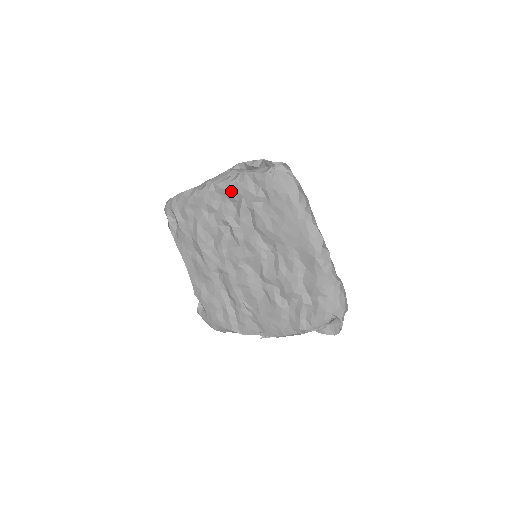
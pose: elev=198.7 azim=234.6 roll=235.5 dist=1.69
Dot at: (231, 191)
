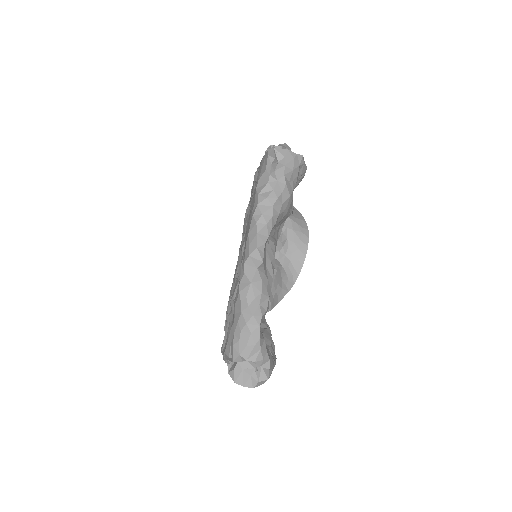
Dot at: occluded
